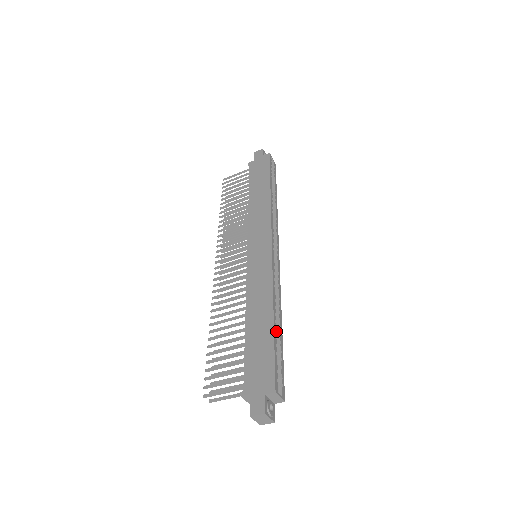
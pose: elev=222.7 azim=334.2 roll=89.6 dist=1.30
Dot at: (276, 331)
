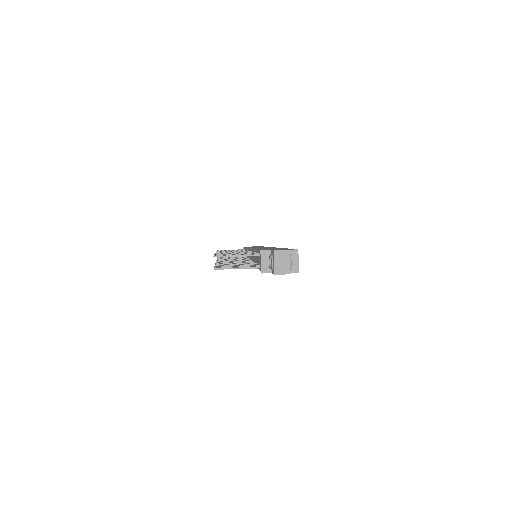
Dot at: occluded
